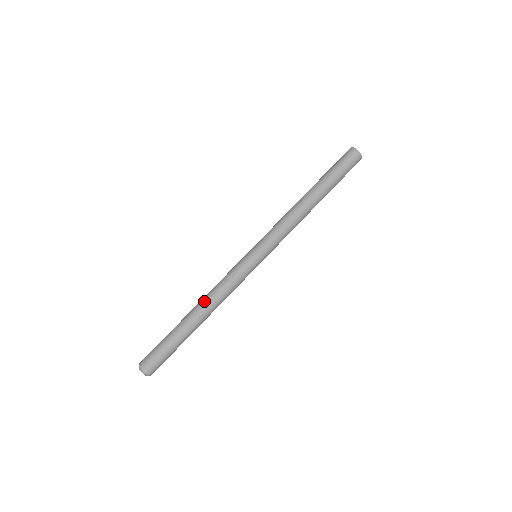
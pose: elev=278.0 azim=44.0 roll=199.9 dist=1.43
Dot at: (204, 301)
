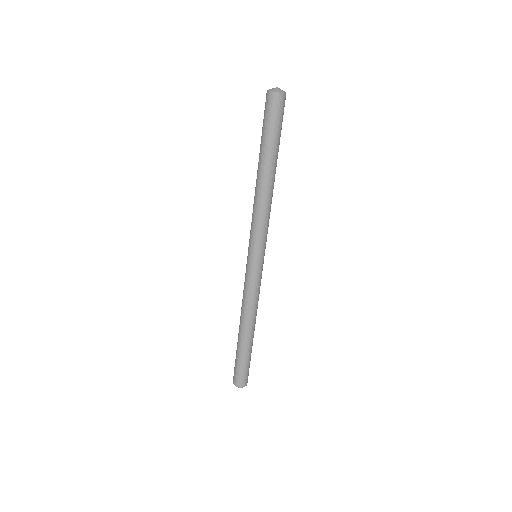
Dot at: (240, 316)
